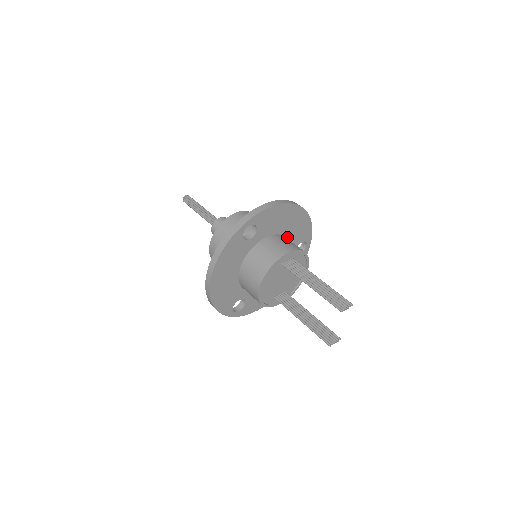
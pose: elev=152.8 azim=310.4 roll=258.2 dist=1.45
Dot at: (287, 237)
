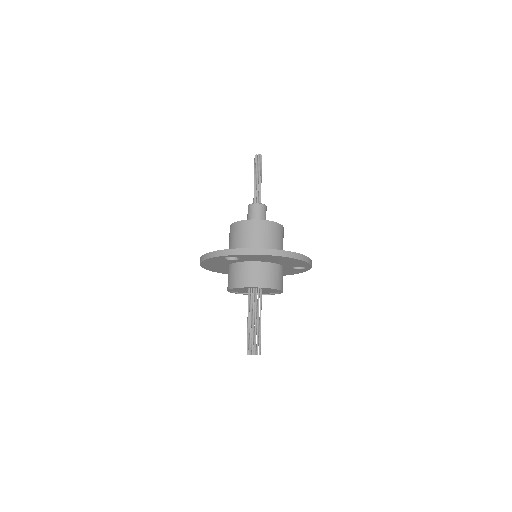
Dot at: (278, 263)
